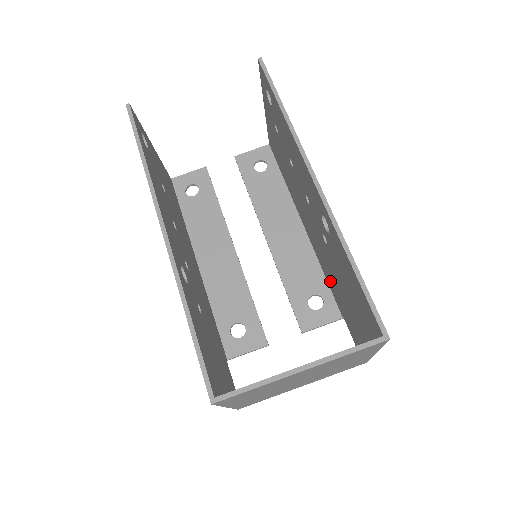
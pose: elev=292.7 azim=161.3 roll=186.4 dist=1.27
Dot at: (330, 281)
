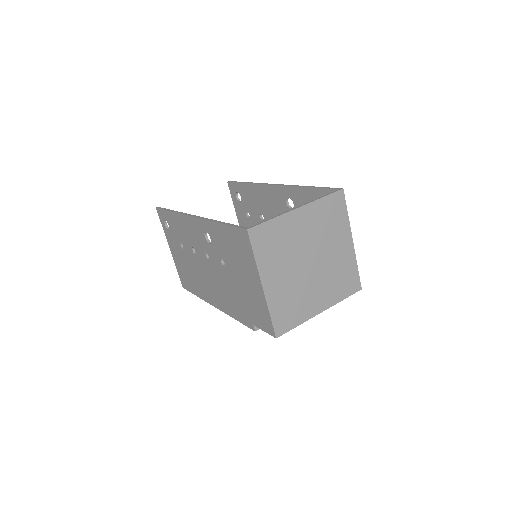
Dot at: occluded
